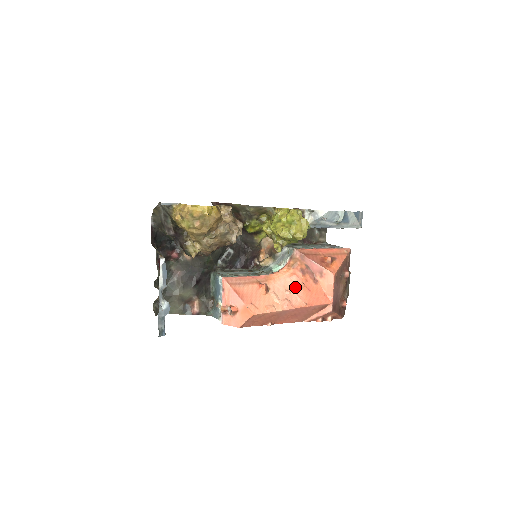
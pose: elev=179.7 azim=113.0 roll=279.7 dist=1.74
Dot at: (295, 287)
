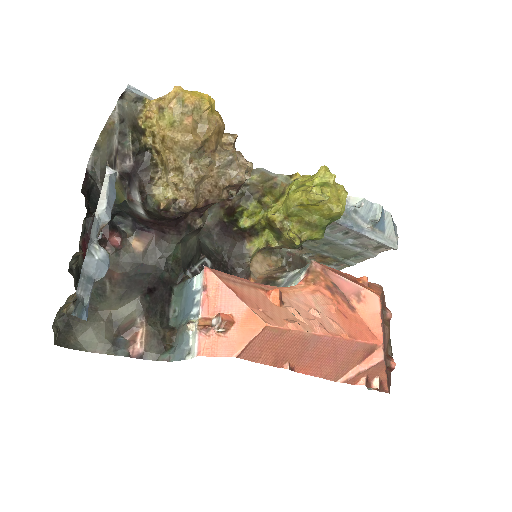
Dot at: (323, 308)
